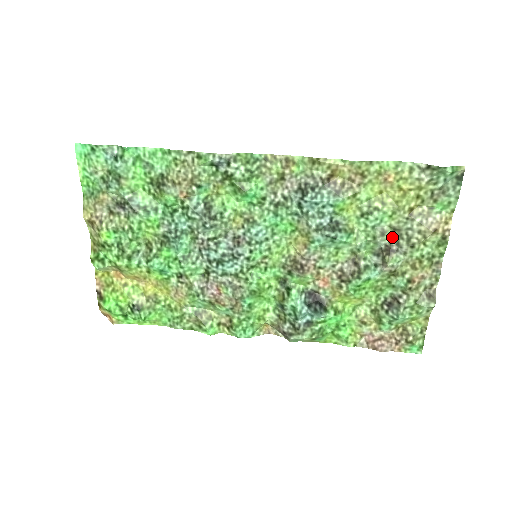
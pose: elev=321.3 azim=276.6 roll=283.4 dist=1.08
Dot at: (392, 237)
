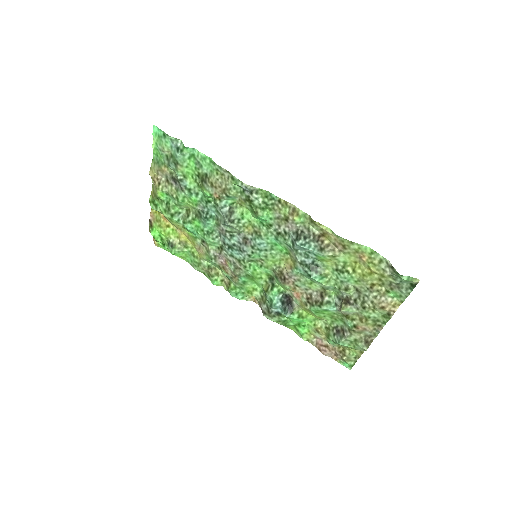
Dot at: (353, 294)
